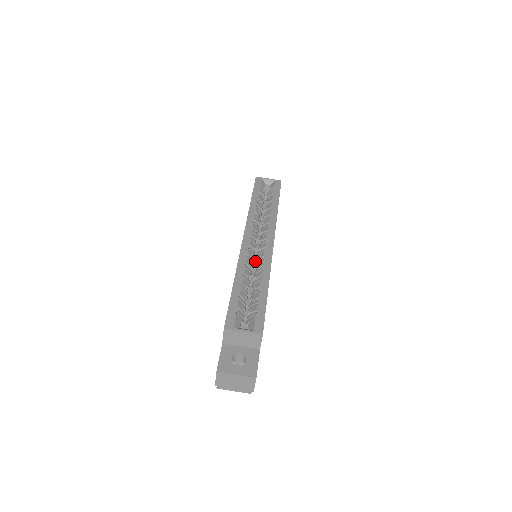
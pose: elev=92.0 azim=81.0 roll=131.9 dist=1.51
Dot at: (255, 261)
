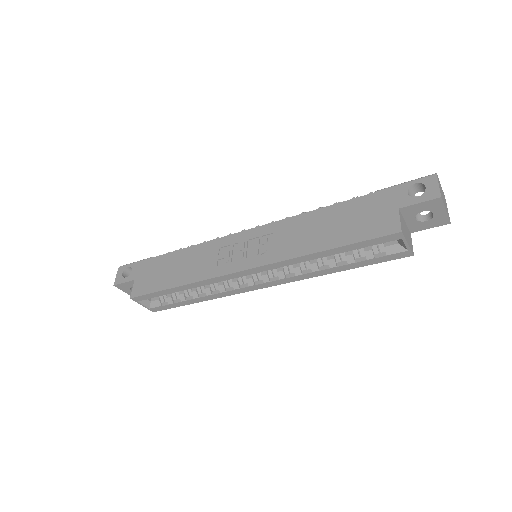
Dot at: occluded
